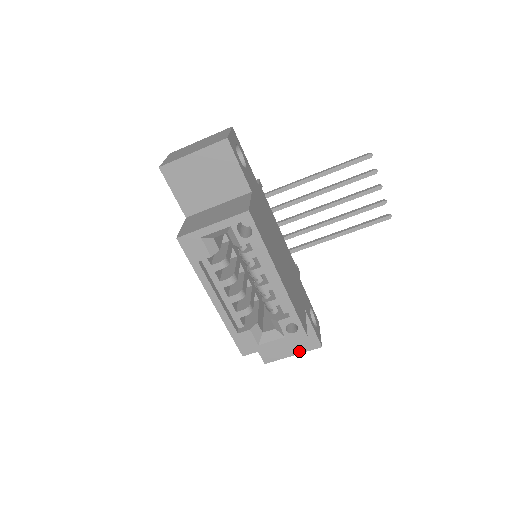
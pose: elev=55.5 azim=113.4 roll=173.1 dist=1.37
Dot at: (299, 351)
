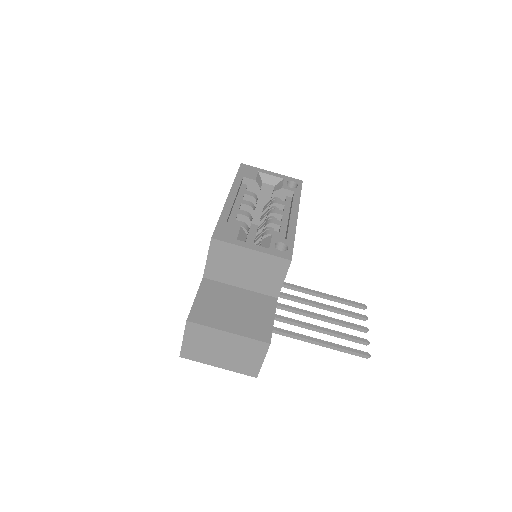
Dot at: (240, 332)
